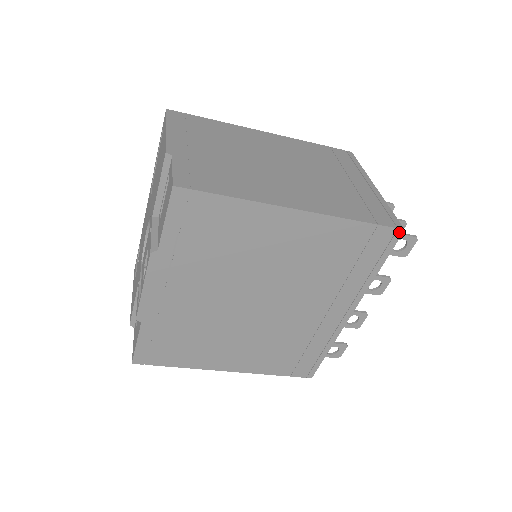
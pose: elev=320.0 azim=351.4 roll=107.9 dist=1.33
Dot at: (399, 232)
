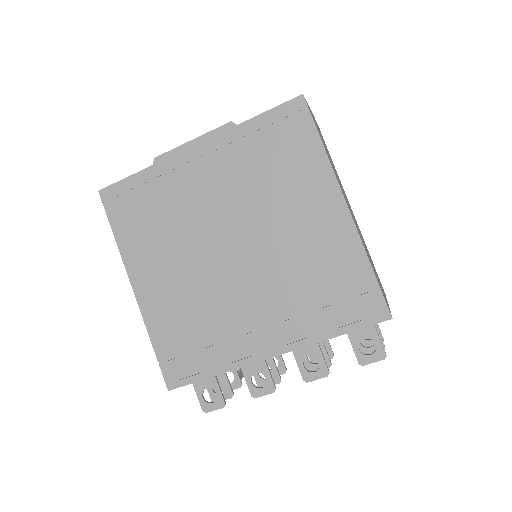
Dot at: (387, 315)
